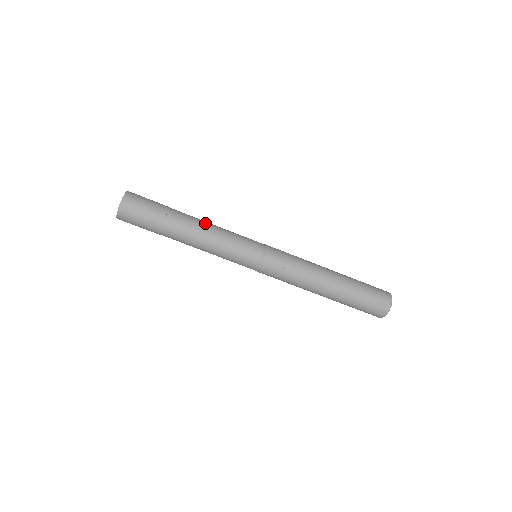
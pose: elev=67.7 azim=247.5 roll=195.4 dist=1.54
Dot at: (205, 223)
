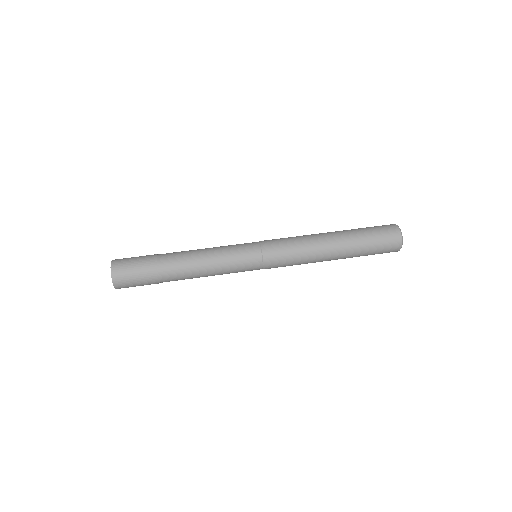
Dot at: occluded
